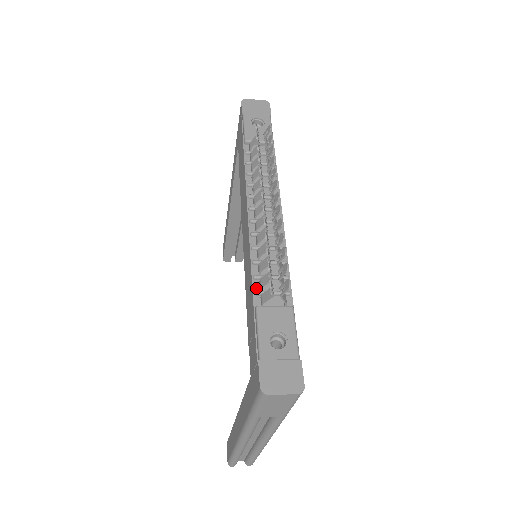
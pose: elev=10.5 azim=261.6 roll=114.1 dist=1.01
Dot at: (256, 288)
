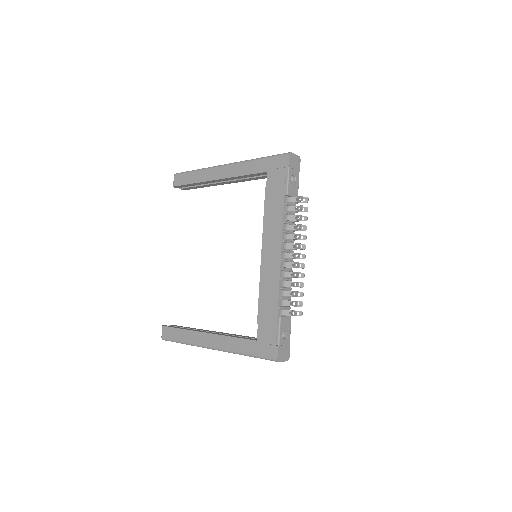
Dot at: (279, 304)
